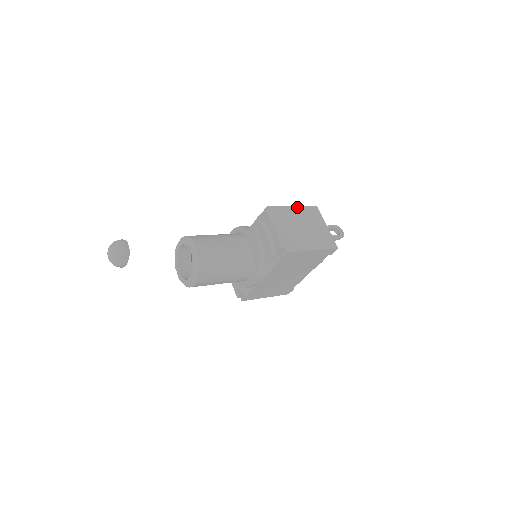
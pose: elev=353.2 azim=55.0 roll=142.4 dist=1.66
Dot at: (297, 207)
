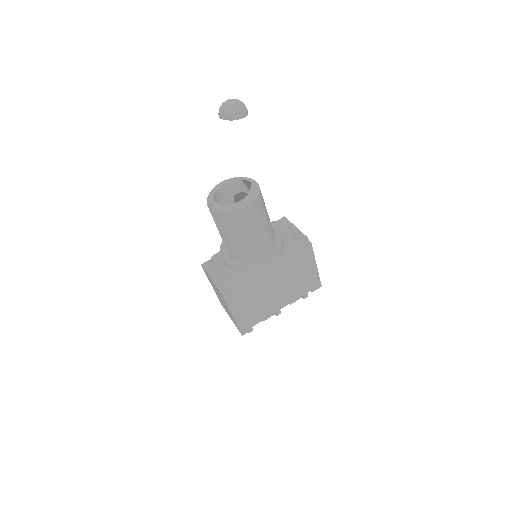
Dot at: occluded
